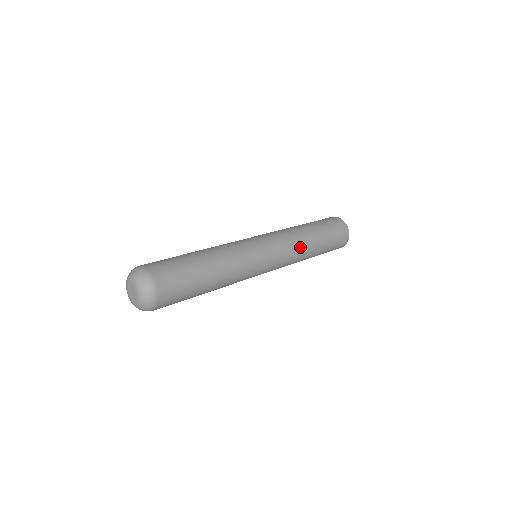
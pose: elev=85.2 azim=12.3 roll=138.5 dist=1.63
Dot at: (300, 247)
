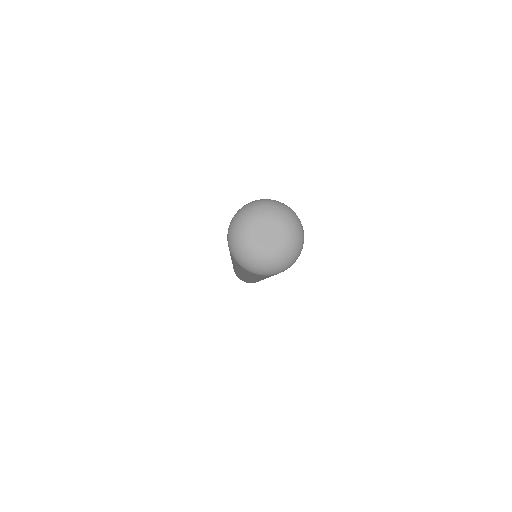
Dot at: occluded
